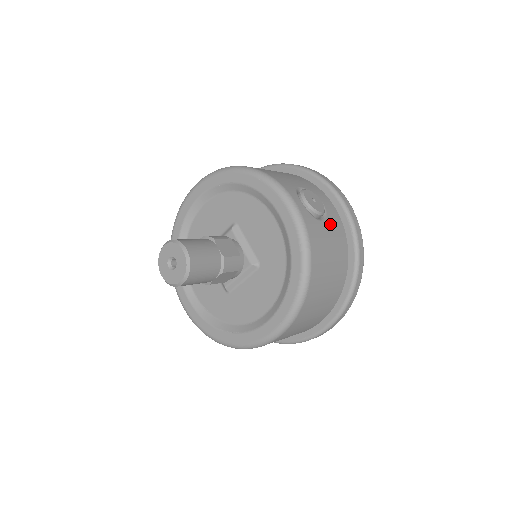
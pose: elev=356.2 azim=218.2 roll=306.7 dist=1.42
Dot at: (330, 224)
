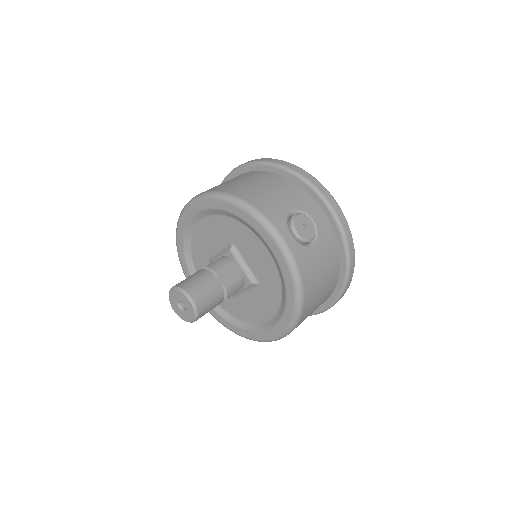
Dot at: (321, 243)
